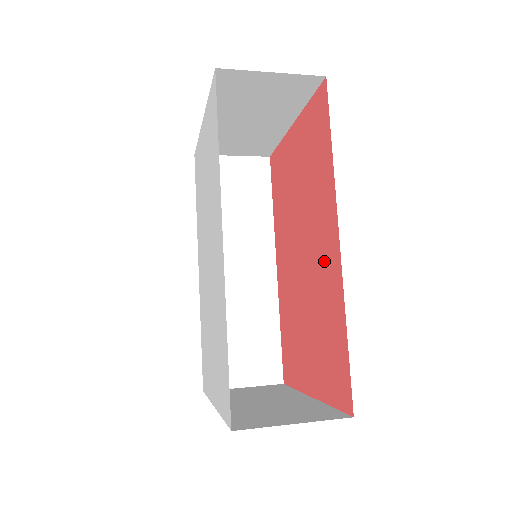
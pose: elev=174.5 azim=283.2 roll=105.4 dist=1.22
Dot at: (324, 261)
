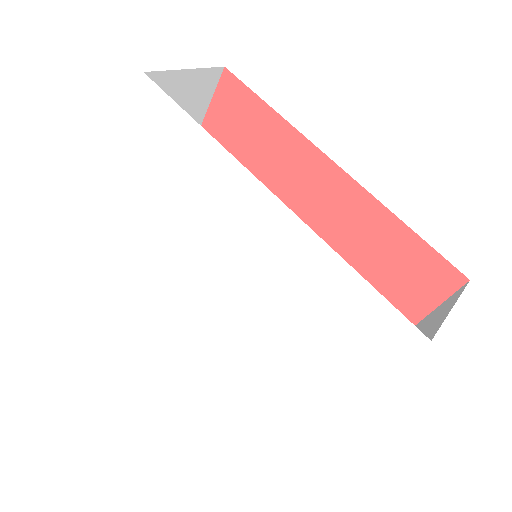
Dot at: (327, 205)
